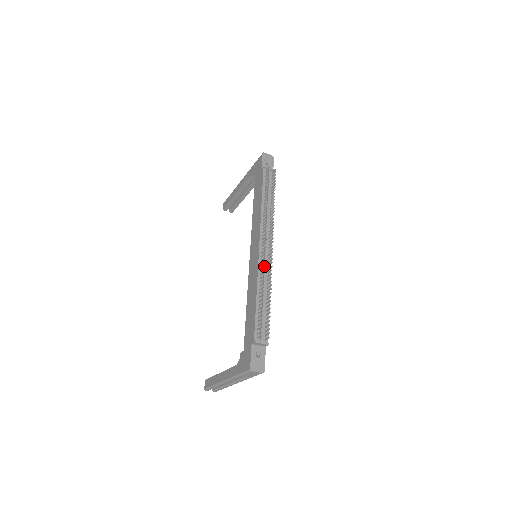
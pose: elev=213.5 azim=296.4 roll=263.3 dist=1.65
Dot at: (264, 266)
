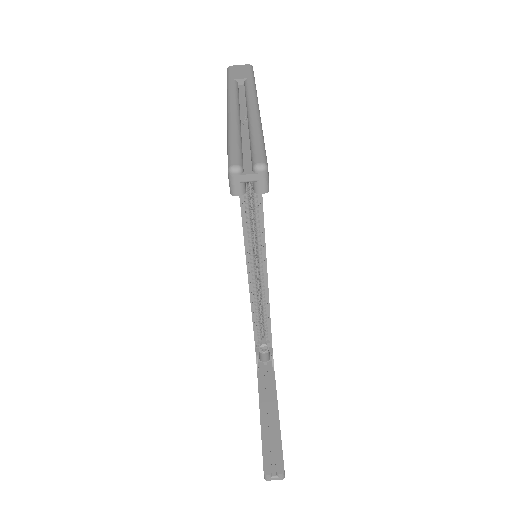
Dot at: occluded
